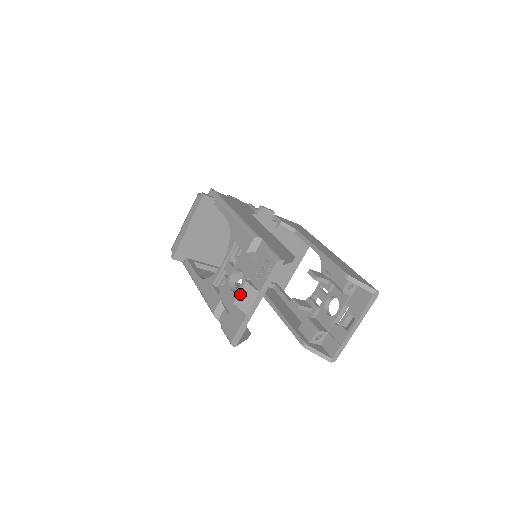
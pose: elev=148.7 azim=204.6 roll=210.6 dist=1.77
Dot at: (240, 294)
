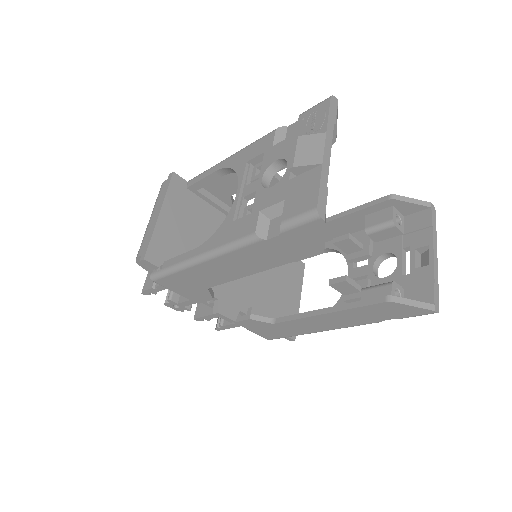
Dot at: (298, 152)
